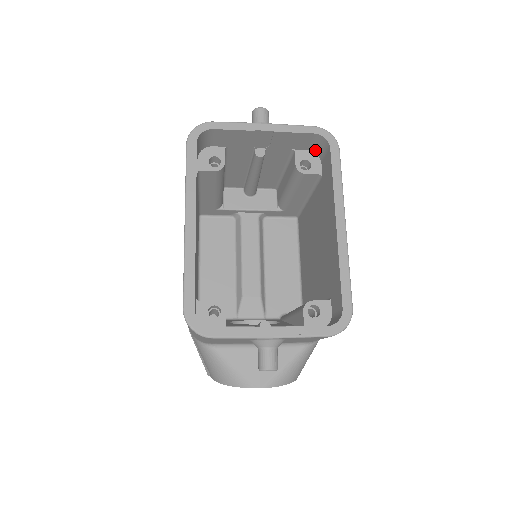
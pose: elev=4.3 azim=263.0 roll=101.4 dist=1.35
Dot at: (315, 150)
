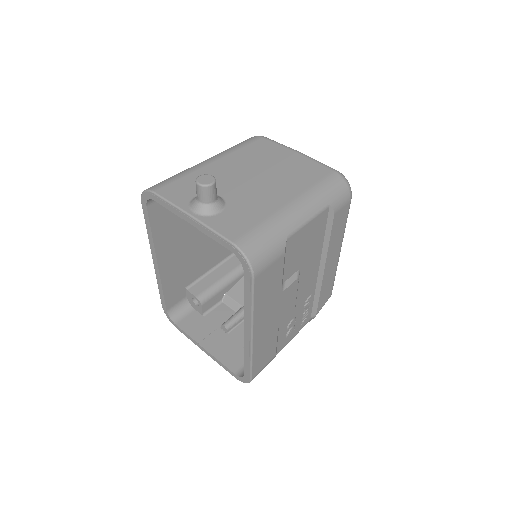
Dot at: occluded
